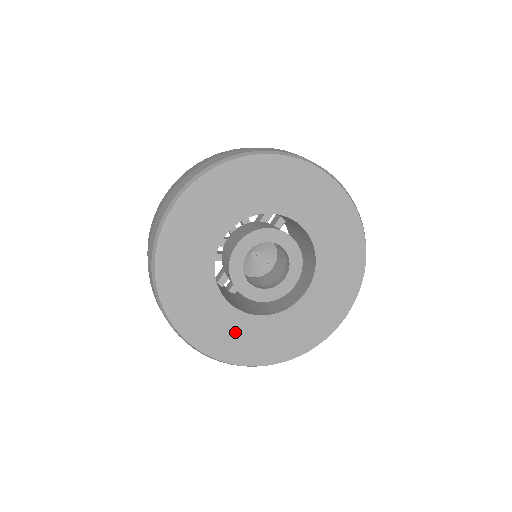
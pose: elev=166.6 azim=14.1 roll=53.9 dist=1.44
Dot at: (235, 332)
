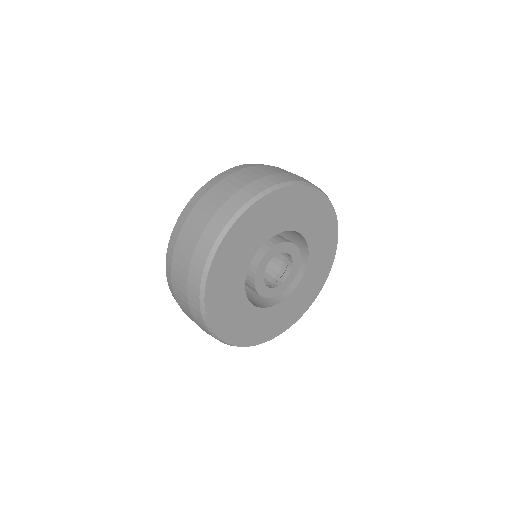
Dot at: (273, 320)
